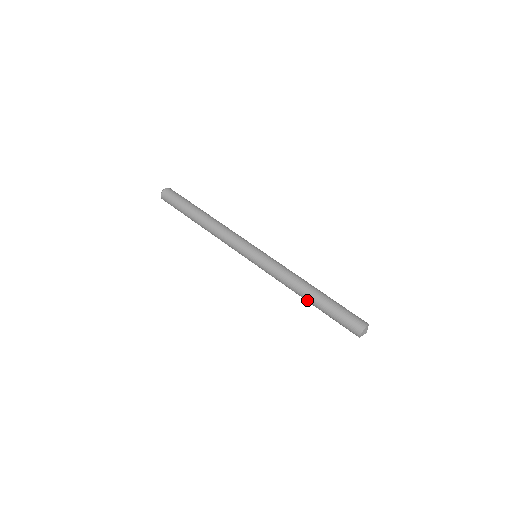
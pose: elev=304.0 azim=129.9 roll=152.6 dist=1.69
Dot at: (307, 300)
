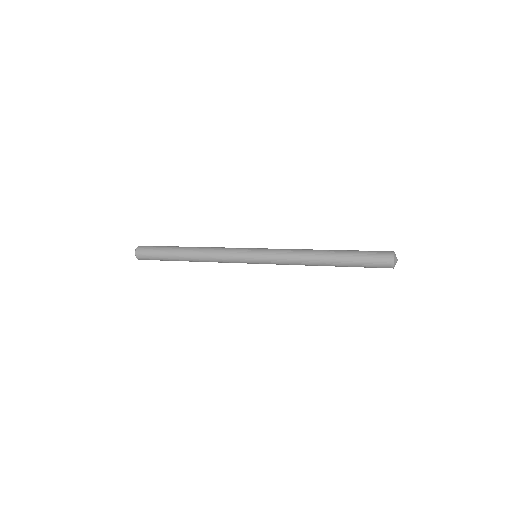
Dot at: (326, 264)
